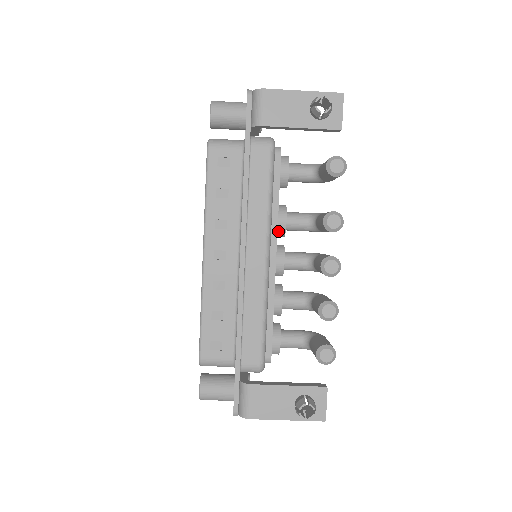
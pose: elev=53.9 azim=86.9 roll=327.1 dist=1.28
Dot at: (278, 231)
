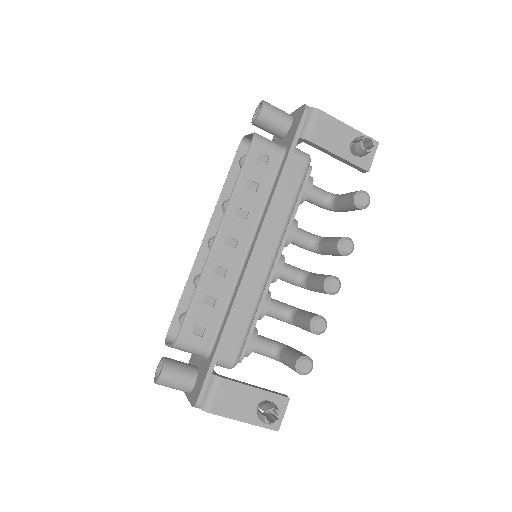
Dot at: occluded
